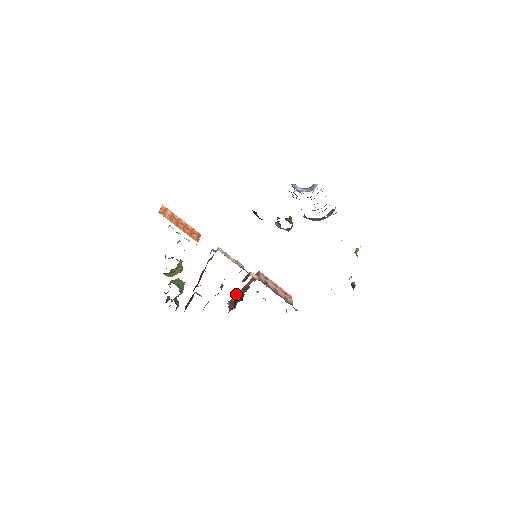
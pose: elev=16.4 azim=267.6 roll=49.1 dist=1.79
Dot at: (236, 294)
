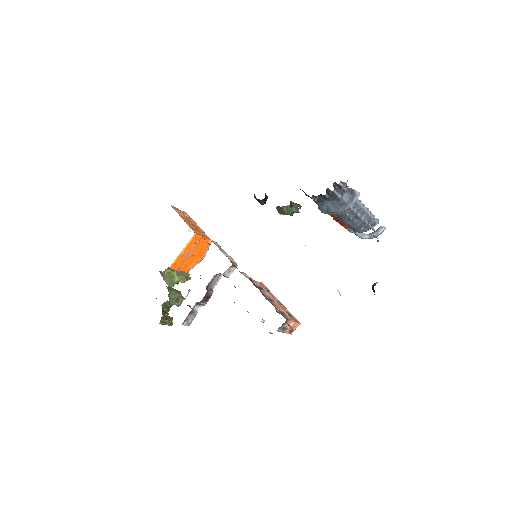
Dot at: occluded
